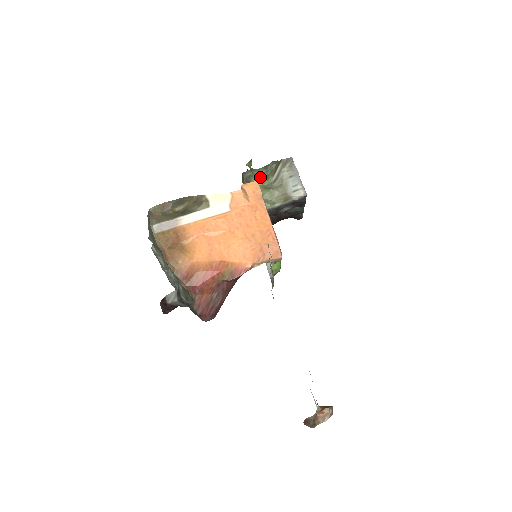
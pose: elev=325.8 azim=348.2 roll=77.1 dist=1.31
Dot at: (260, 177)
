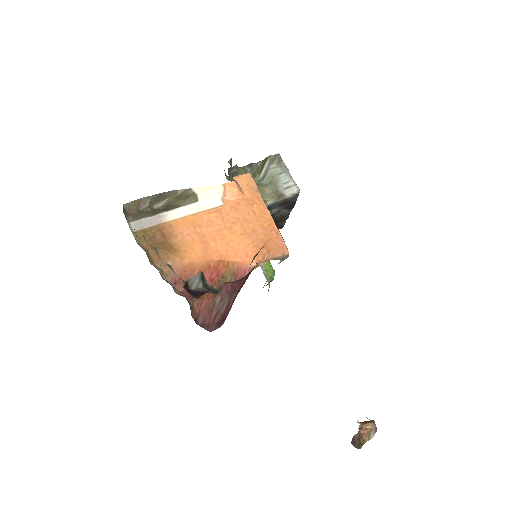
Dot at: occluded
